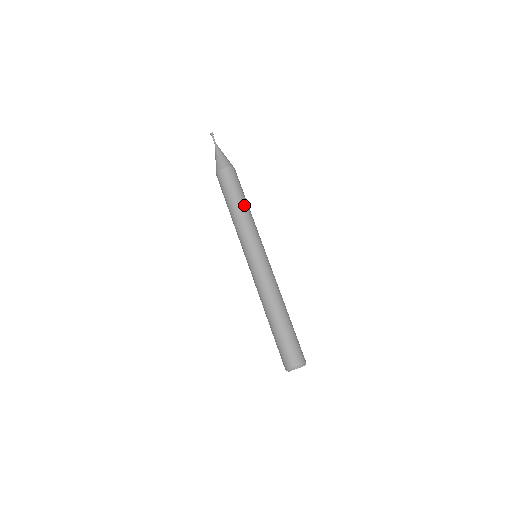
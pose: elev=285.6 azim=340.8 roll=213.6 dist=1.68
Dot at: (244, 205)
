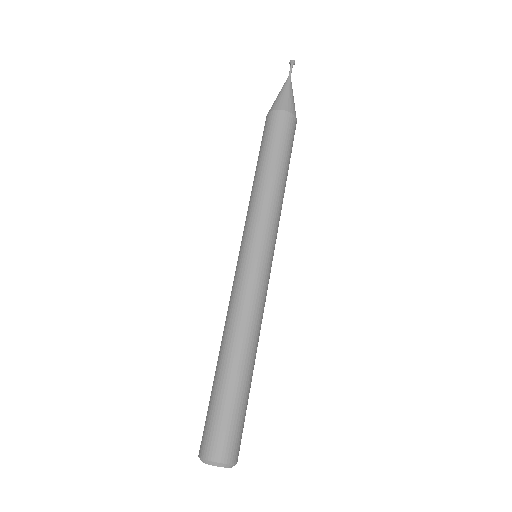
Dot at: occluded
